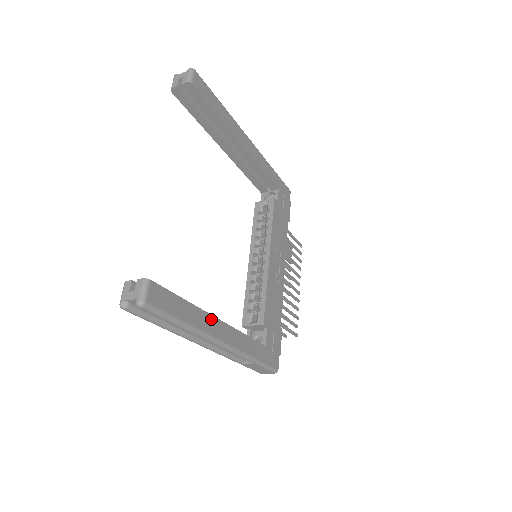
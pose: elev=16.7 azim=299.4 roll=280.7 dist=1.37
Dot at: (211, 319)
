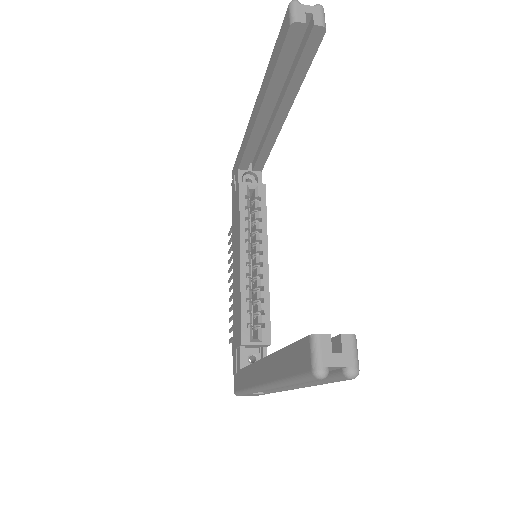
Dot at: occluded
